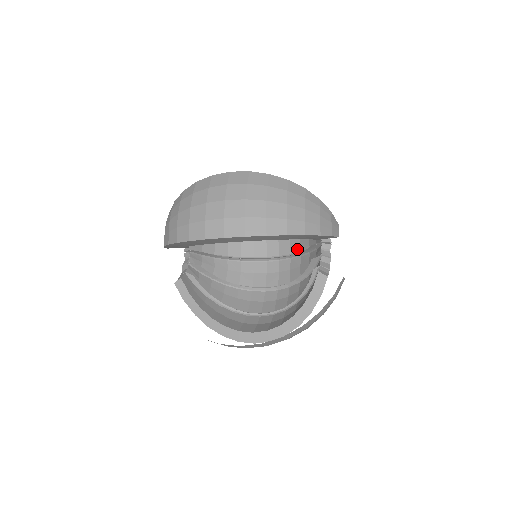
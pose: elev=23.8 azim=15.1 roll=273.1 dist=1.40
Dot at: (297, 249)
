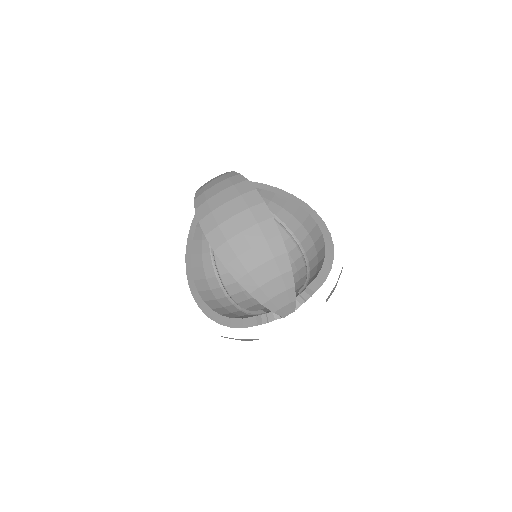
Dot at: occluded
